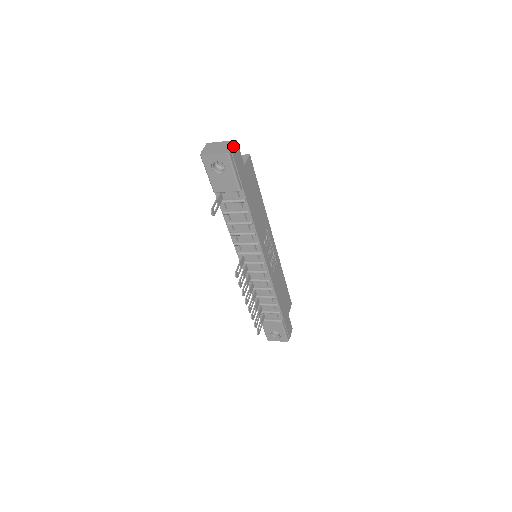
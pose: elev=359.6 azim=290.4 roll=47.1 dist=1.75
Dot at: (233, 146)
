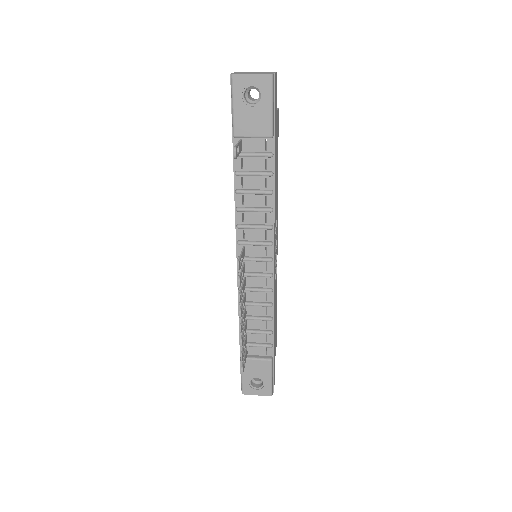
Dot at: (275, 72)
